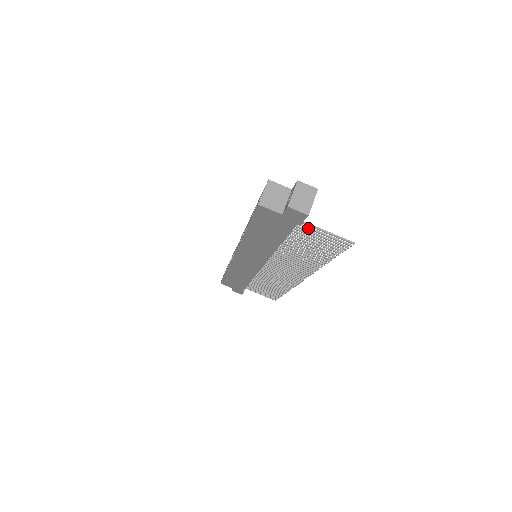
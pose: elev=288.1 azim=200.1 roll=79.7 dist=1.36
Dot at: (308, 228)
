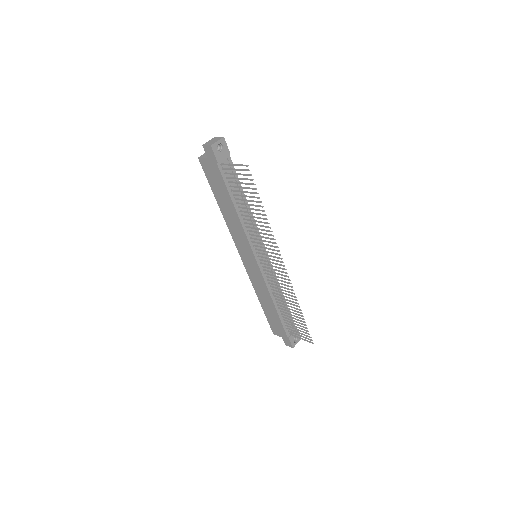
Dot at: (228, 169)
